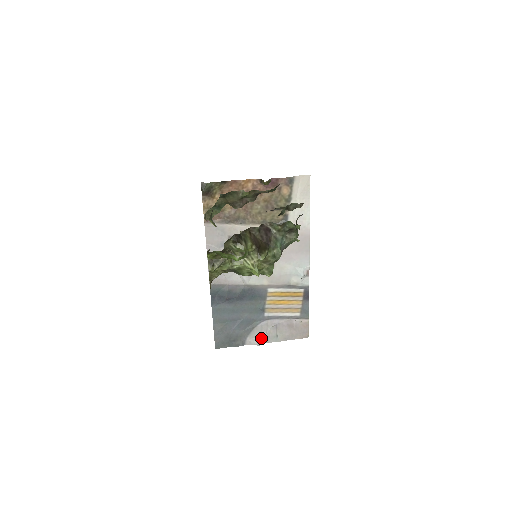
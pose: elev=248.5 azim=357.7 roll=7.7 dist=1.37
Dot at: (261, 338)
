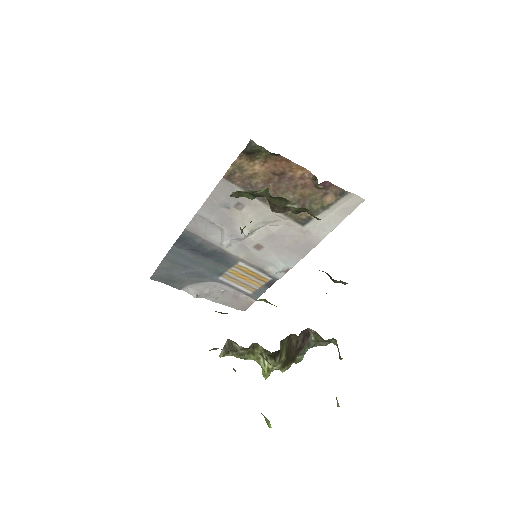
Dot at: (201, 293)
